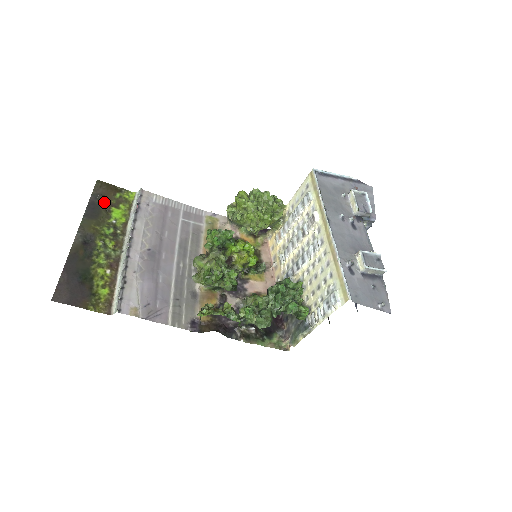
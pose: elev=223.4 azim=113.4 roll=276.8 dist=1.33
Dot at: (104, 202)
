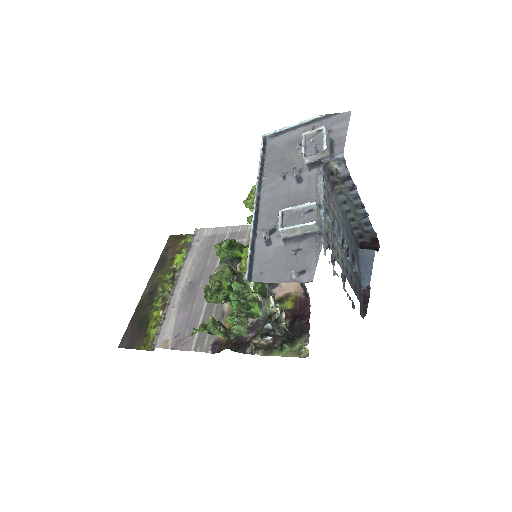
Dot at: (170, 253)
